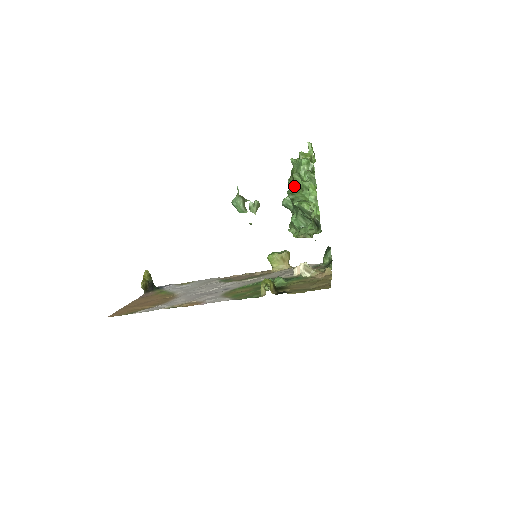
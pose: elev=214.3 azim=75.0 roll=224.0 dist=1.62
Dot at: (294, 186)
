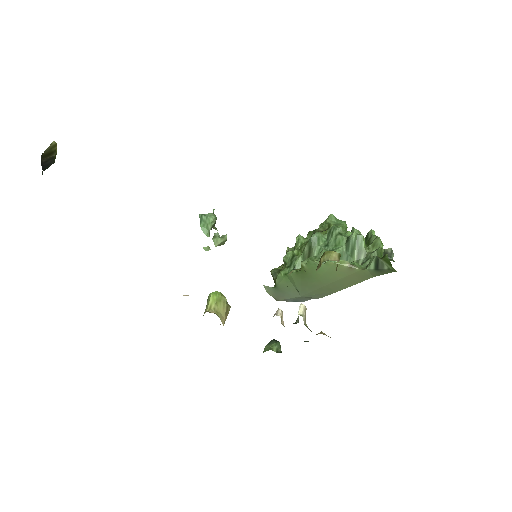
Dot at: occluded
